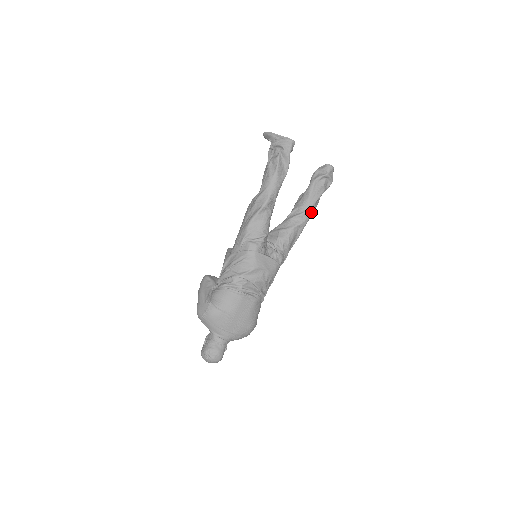
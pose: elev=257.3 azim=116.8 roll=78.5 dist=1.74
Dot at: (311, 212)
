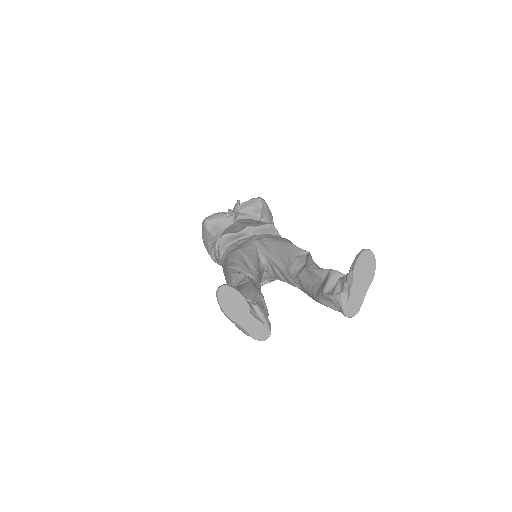
Dot at: occluded
